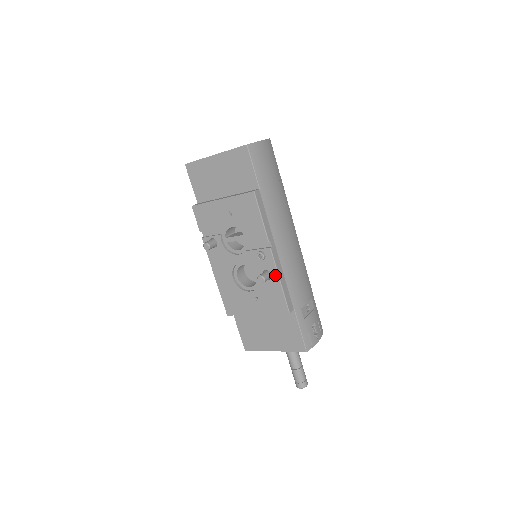
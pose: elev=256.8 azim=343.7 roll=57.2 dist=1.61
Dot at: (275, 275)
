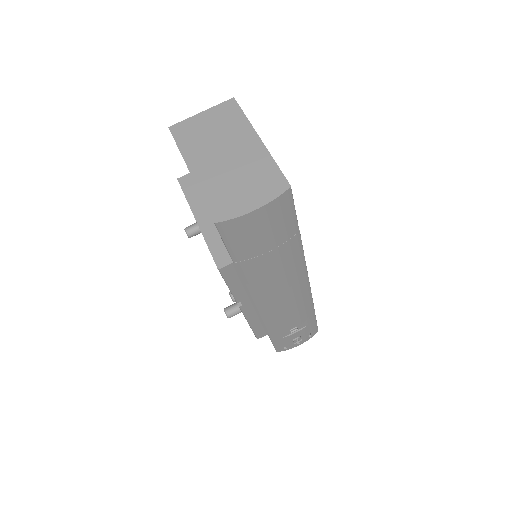
Dot at: occluded
